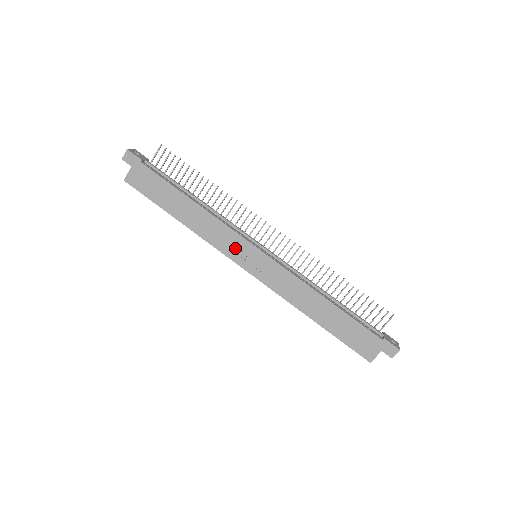
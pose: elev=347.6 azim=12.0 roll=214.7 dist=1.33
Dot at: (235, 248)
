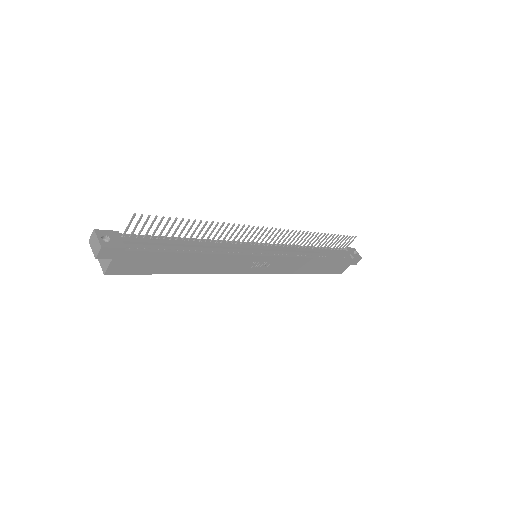
Dot at: (243, 265)
